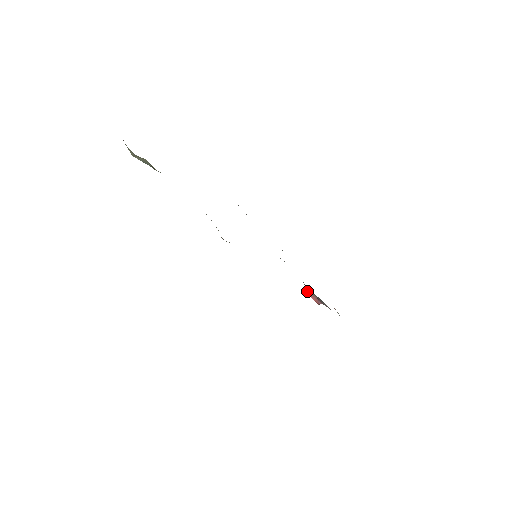
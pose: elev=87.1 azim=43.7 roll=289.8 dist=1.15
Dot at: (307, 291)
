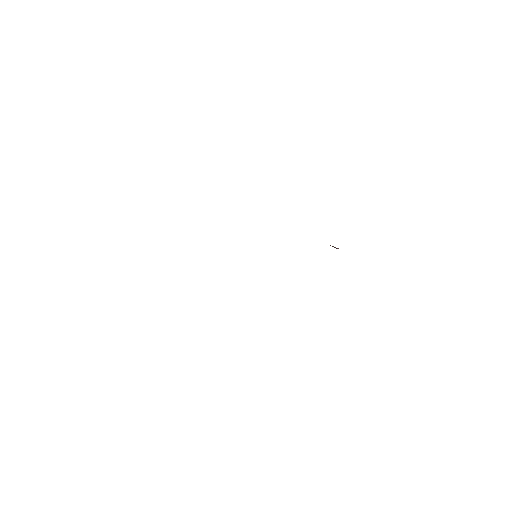
Dot at: occluded
